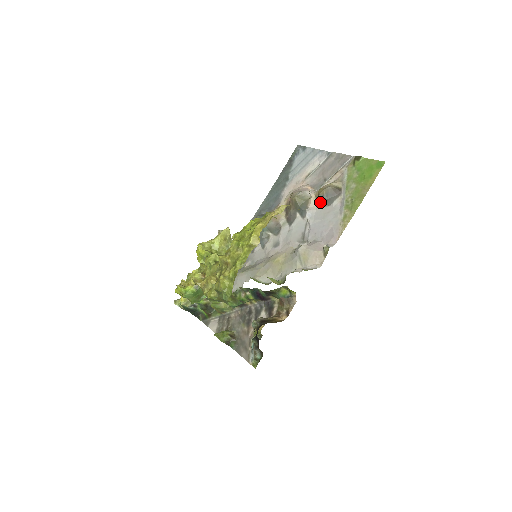
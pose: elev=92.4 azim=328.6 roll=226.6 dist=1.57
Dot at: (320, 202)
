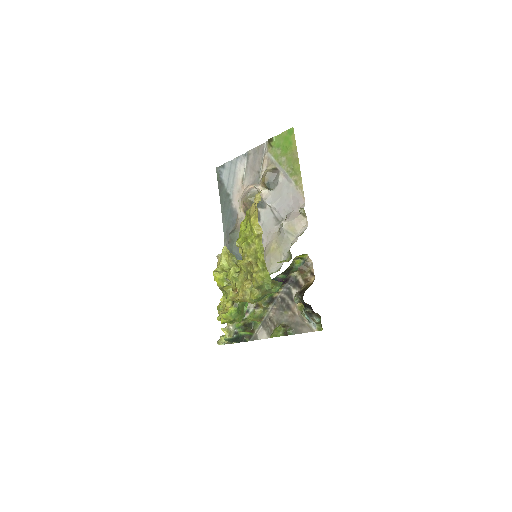
Dot at: (269, 187)
